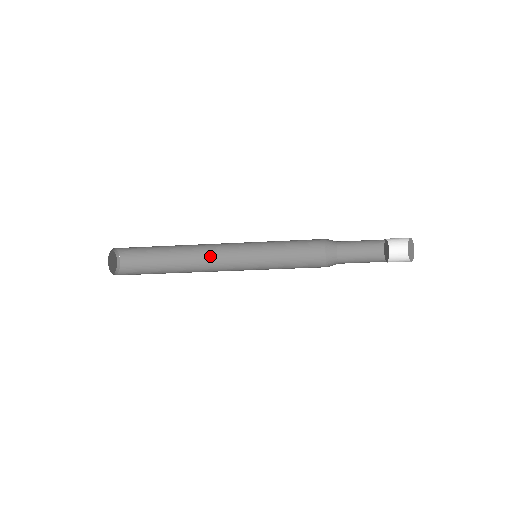
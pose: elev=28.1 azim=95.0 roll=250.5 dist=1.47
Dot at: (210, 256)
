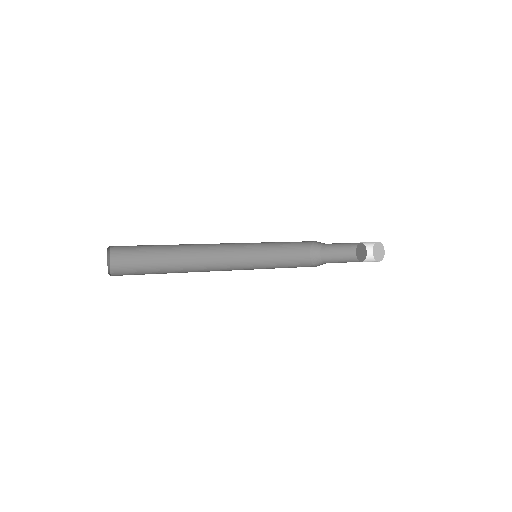
Dot at: (208, 249)
